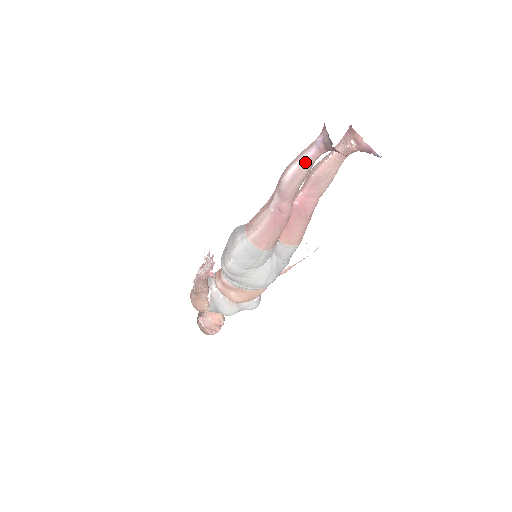
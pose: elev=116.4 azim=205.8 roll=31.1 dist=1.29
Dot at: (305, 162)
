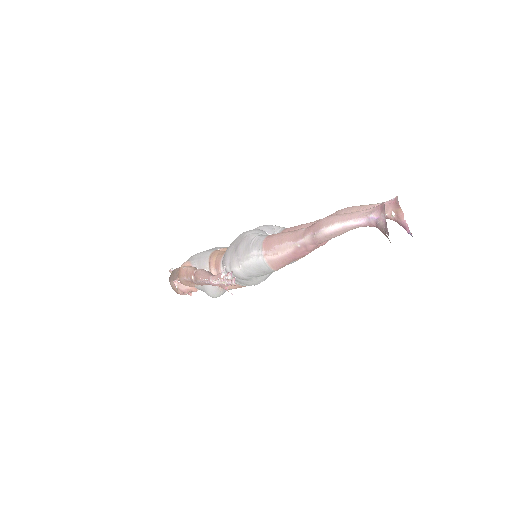
Dot at: (351, 227)
